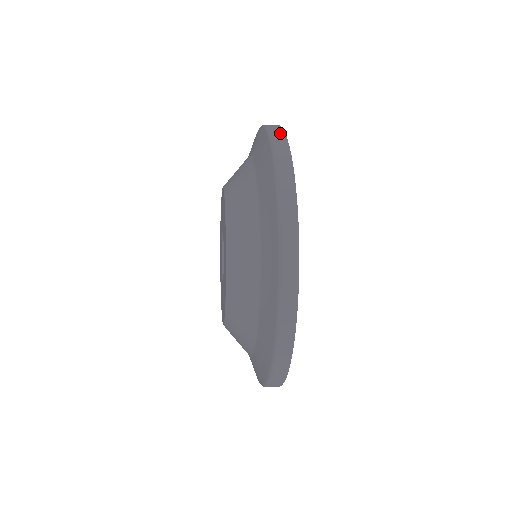
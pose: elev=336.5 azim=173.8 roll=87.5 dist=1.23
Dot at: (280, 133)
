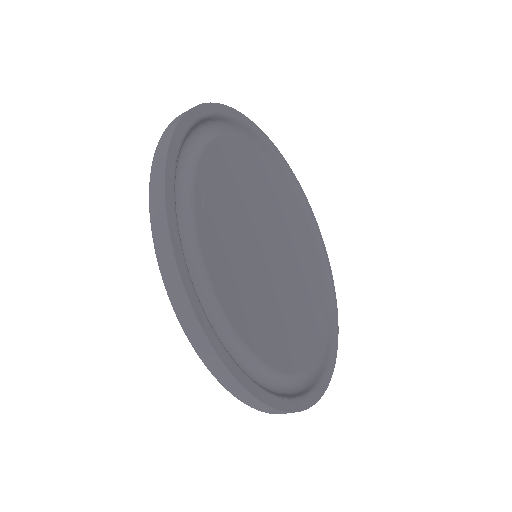
Dot at: occluded
